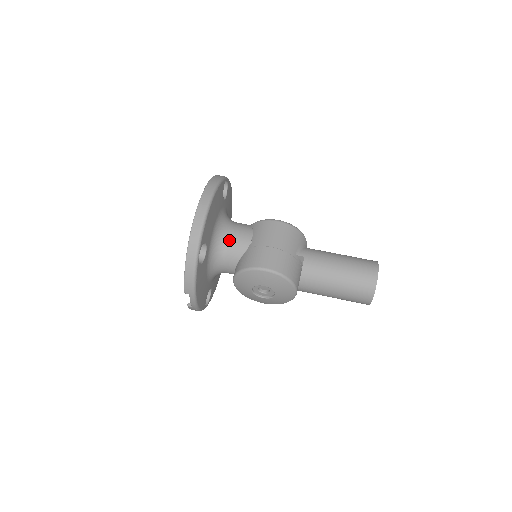
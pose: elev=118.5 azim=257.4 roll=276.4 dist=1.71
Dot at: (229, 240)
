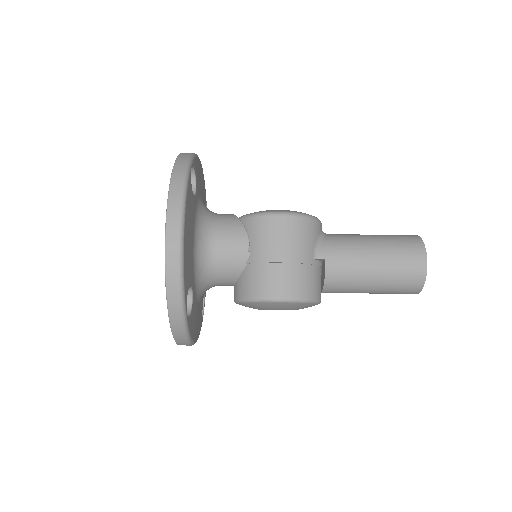
Dot at: (218, 257)
